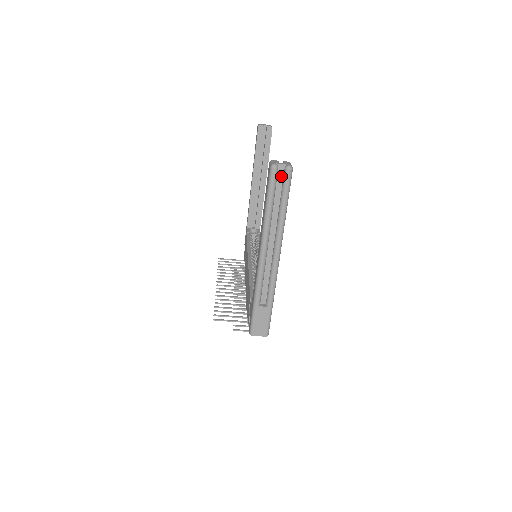
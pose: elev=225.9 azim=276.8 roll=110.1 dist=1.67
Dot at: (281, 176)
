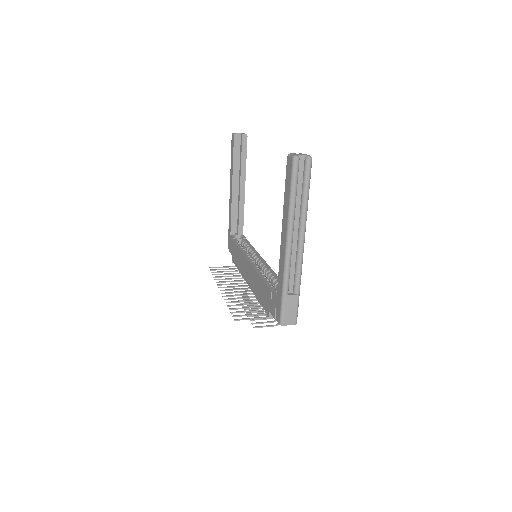
Dot at: (302, 167)
